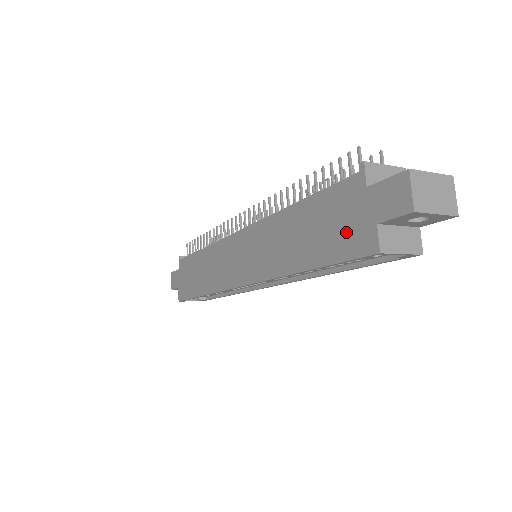
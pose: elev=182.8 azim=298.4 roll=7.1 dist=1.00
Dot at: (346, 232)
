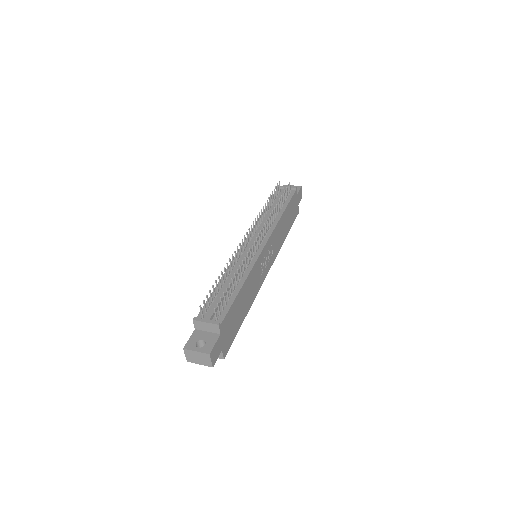
Dot at: occluded
